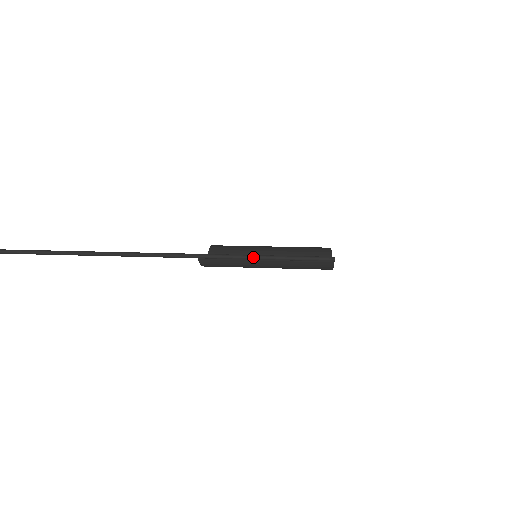
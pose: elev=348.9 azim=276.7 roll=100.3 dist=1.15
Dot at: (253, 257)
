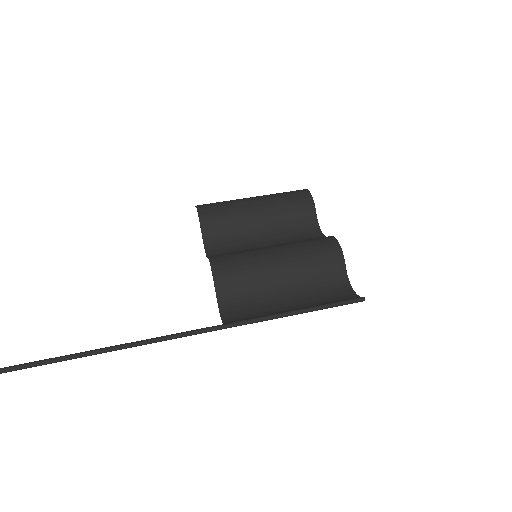
Dot at: (285, 316)
